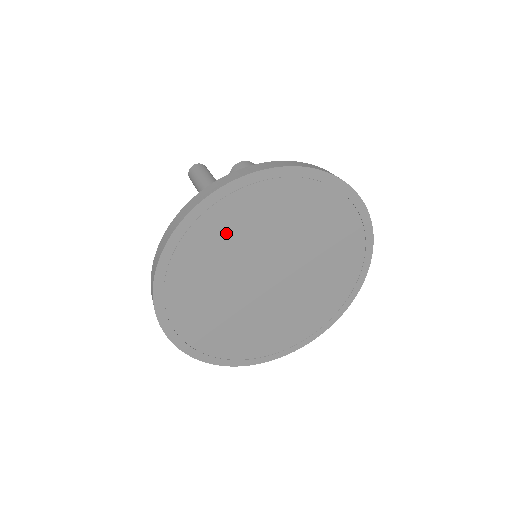
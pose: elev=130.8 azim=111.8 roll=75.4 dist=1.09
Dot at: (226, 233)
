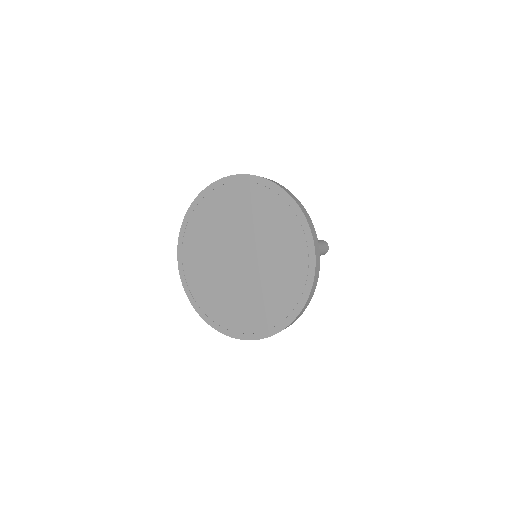
Dot at: (214, 214)
